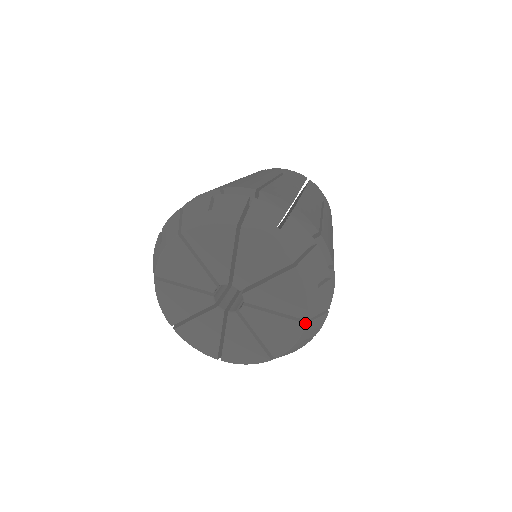
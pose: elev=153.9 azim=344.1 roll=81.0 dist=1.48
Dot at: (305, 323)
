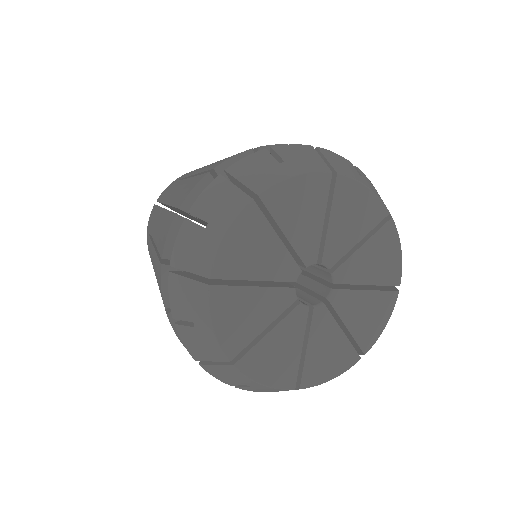
Dot at: occluded
